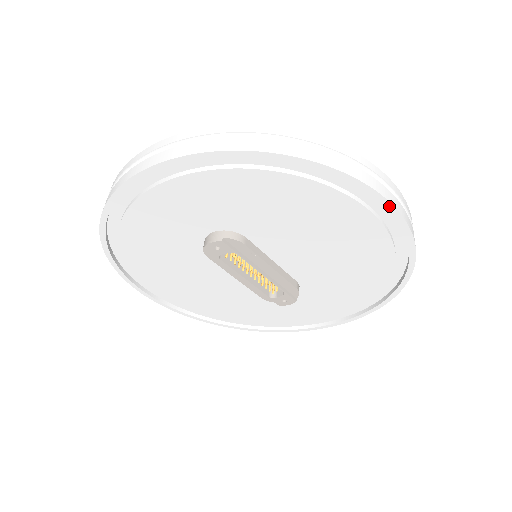
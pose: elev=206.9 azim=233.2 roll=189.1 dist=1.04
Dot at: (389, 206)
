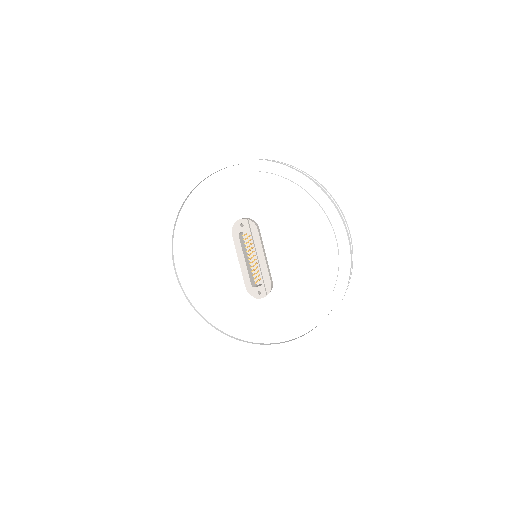
Dot at: (342, 226)
